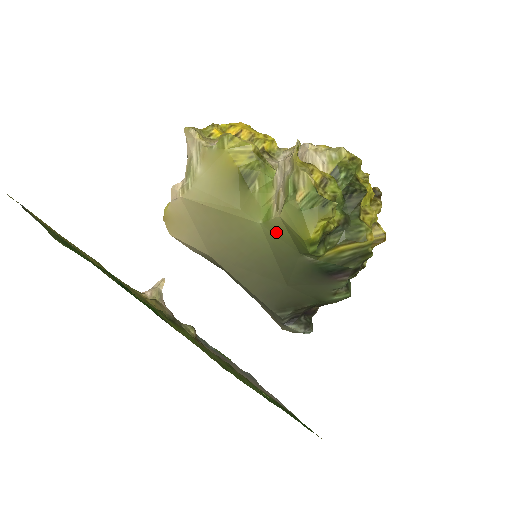
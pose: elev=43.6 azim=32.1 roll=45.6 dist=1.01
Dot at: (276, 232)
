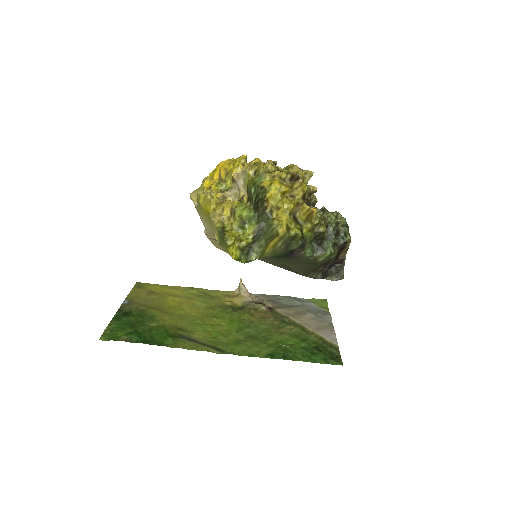
Dot at: occluded
